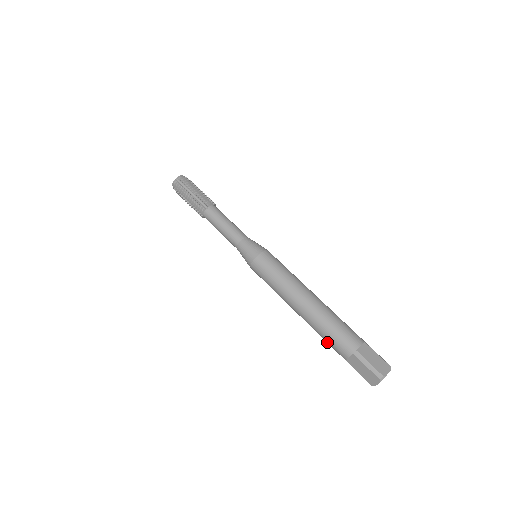
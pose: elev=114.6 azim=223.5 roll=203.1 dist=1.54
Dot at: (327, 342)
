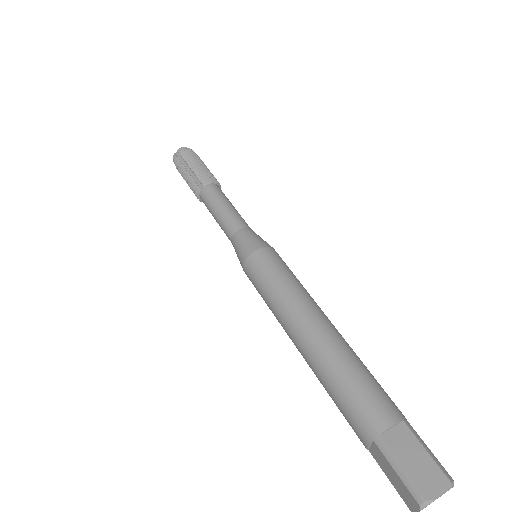
Dot at: (339, 409)
